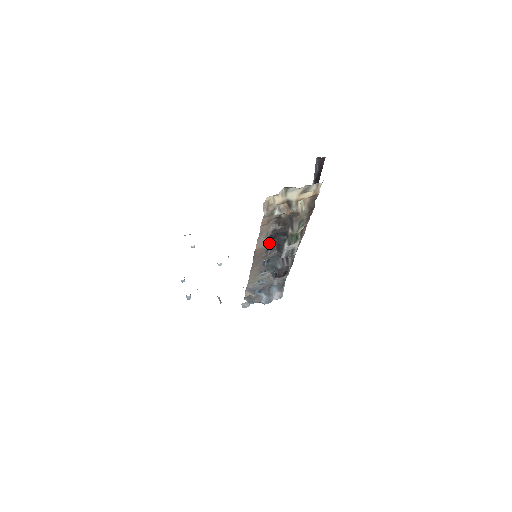
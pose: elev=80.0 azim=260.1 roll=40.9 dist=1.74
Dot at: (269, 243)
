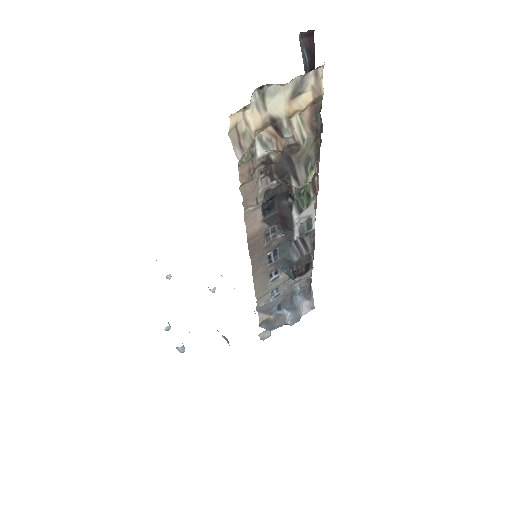
Dot at: (266, 219)
